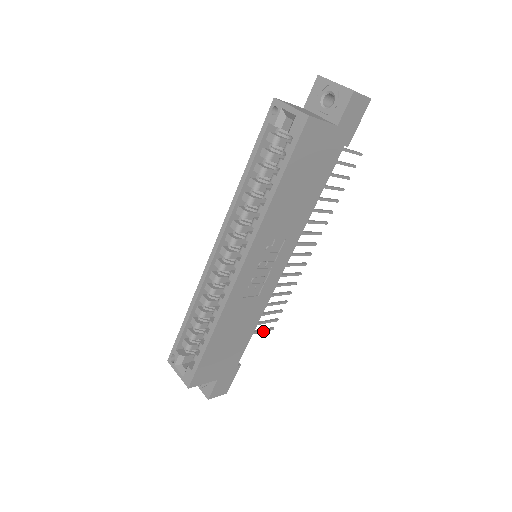
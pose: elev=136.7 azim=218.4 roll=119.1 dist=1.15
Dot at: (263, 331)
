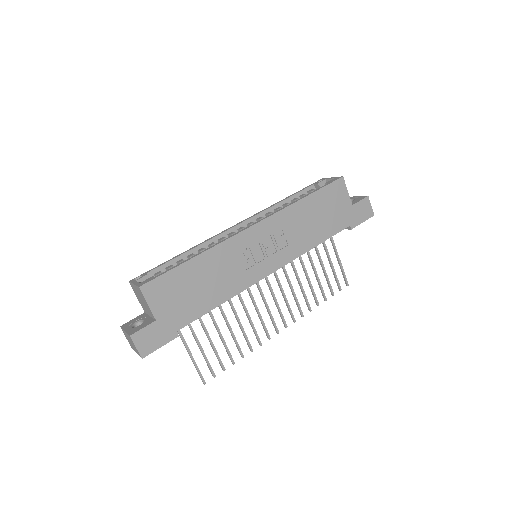
Dot at: (198, 370)
